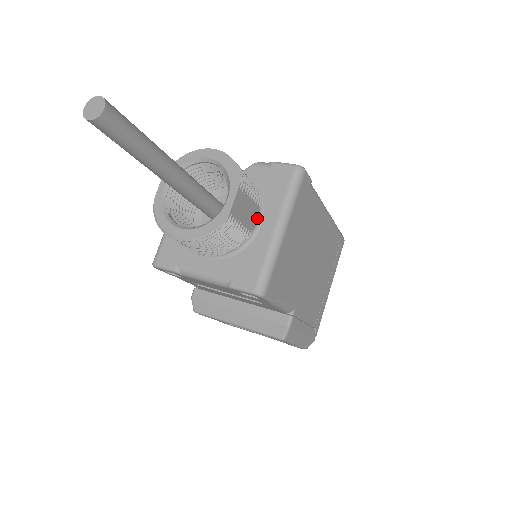
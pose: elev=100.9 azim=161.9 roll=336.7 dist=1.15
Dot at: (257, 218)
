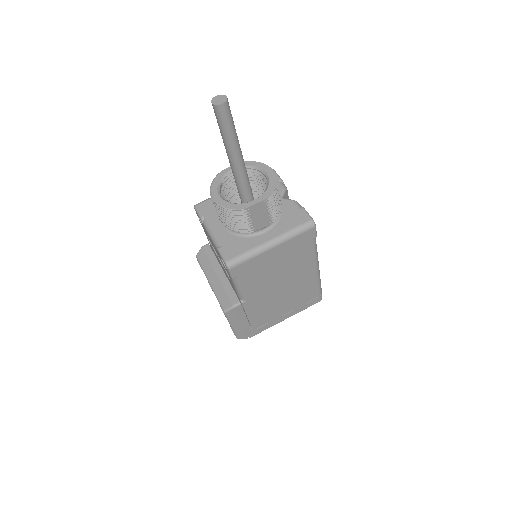
Dot at: (265, 227)
